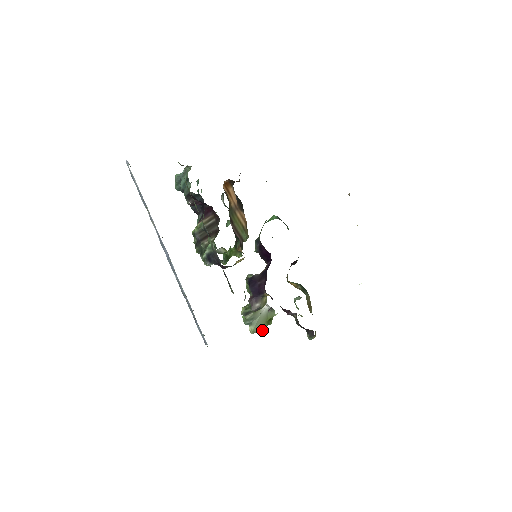
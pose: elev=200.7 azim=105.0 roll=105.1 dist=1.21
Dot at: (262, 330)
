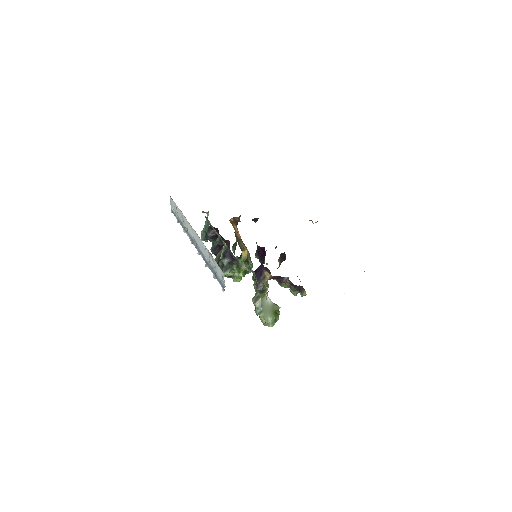
Dot at: (264, 285)
